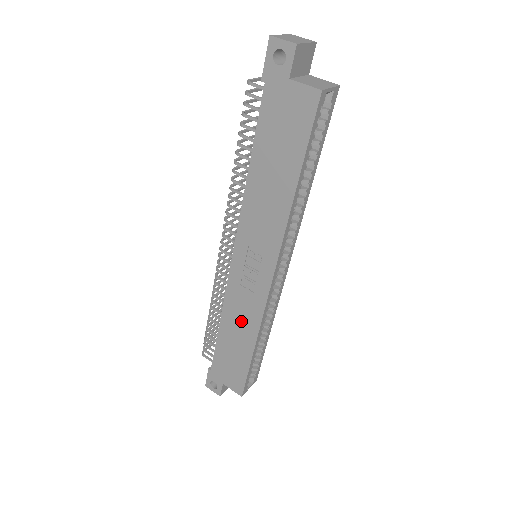
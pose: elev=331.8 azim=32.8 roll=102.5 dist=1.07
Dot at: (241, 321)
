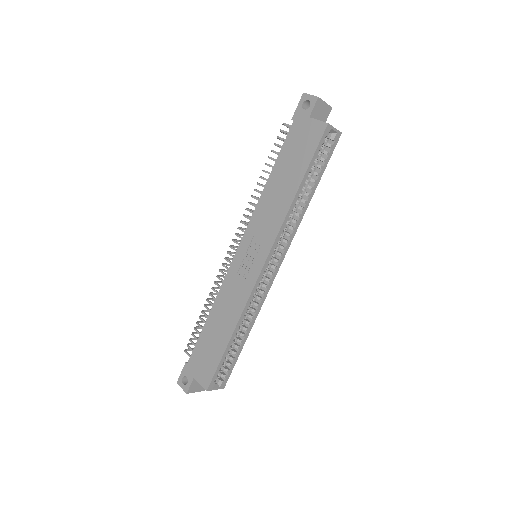
Dot at: (228, 307)
